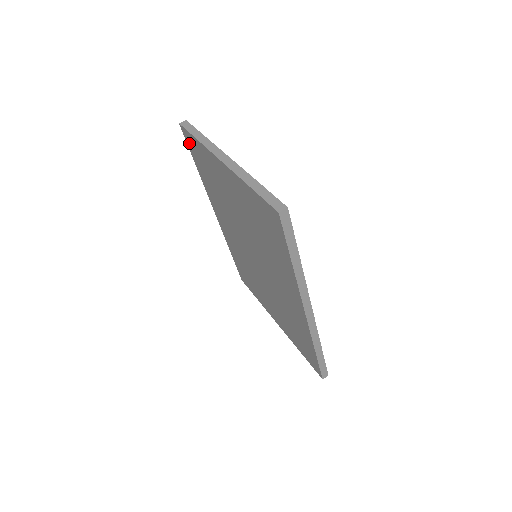
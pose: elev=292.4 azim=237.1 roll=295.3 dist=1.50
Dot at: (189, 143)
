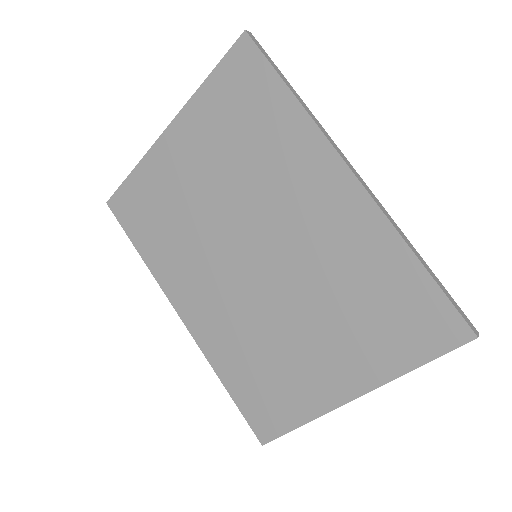
Dot at: (123, 213)
